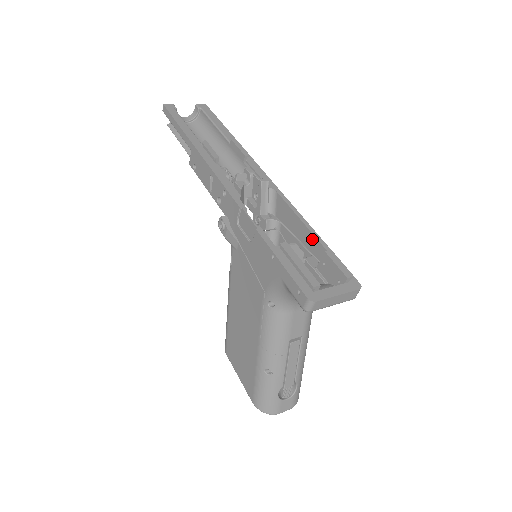
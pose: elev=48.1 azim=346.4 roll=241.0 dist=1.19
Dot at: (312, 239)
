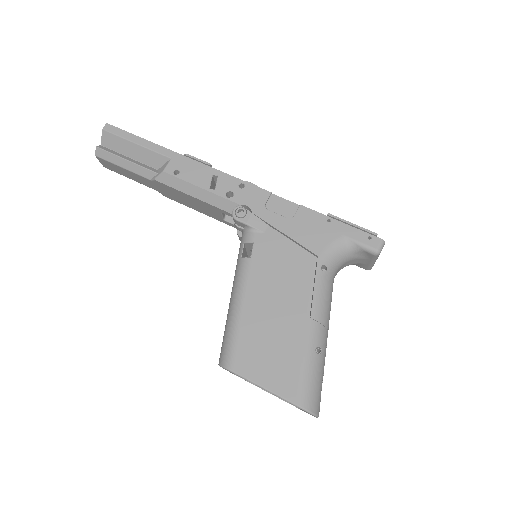
Dot at: occluded
